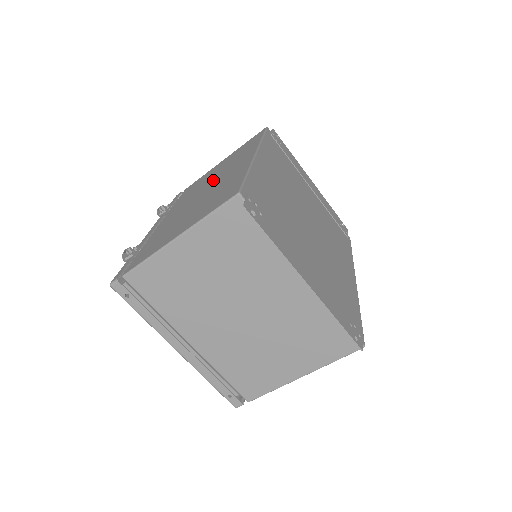
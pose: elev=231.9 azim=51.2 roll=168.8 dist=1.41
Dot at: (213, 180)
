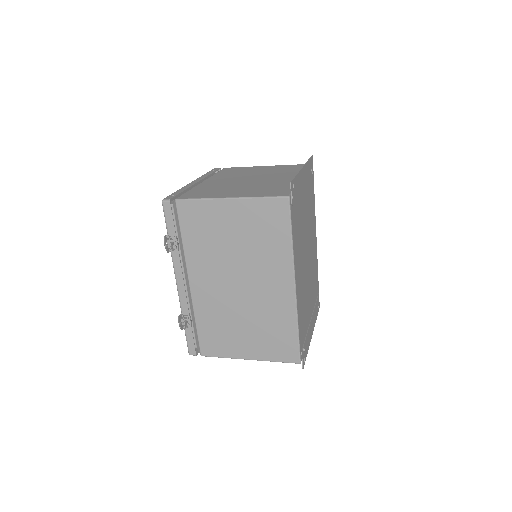
Dot at: (243, 271)
